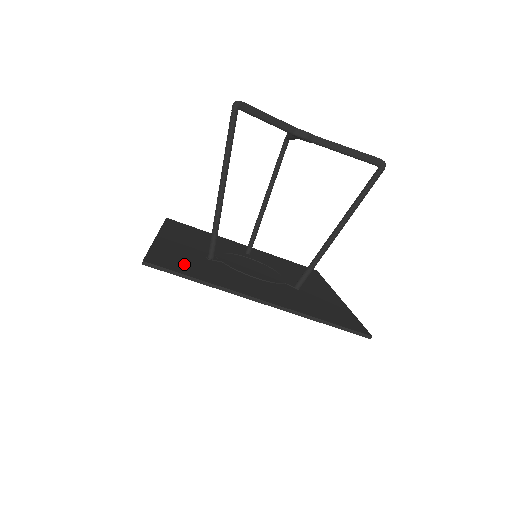
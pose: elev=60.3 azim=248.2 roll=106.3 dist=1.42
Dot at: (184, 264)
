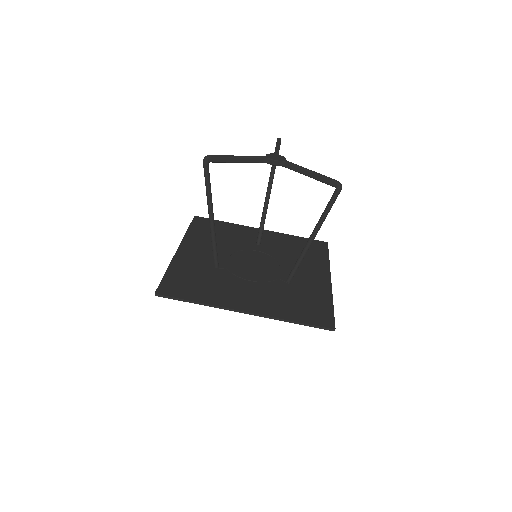
Dot at: (189, 285)
